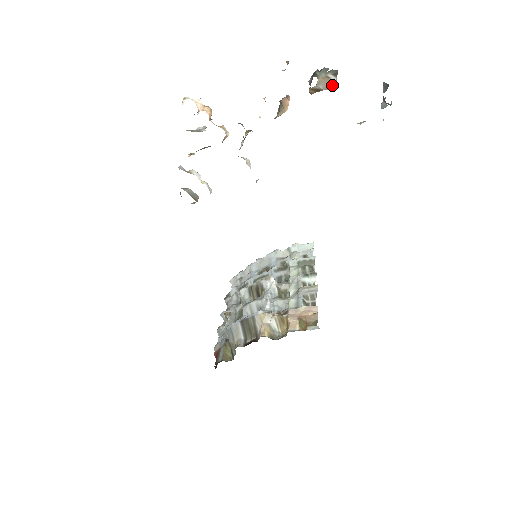
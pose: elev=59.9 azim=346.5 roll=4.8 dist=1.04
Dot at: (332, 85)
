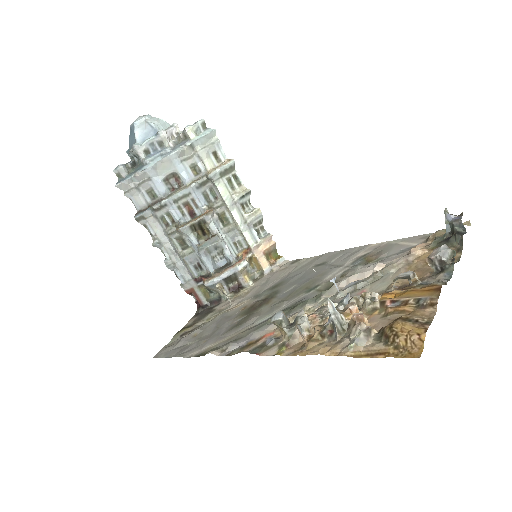
Dot at: (440, 248)
